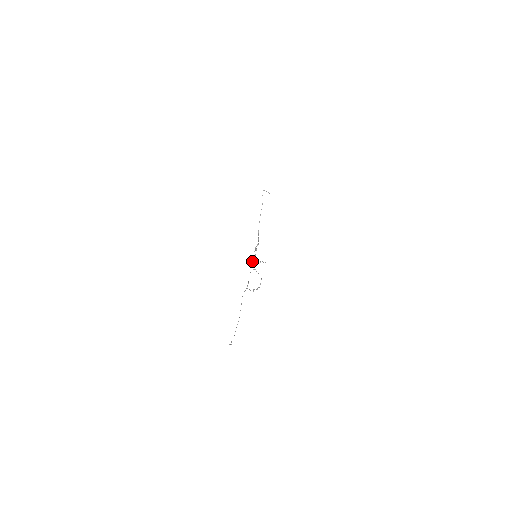
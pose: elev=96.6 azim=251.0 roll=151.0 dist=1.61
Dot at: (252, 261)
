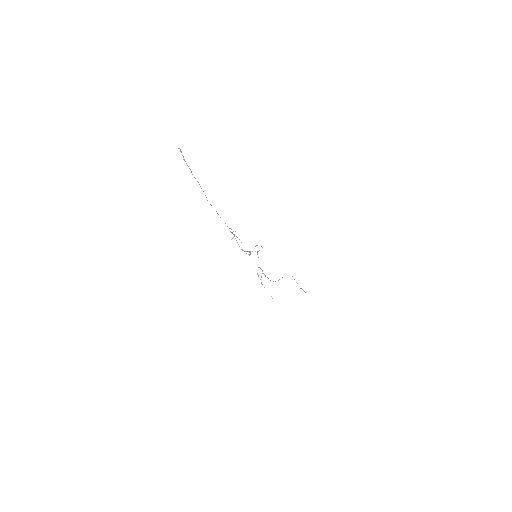
Dot at: occluded
